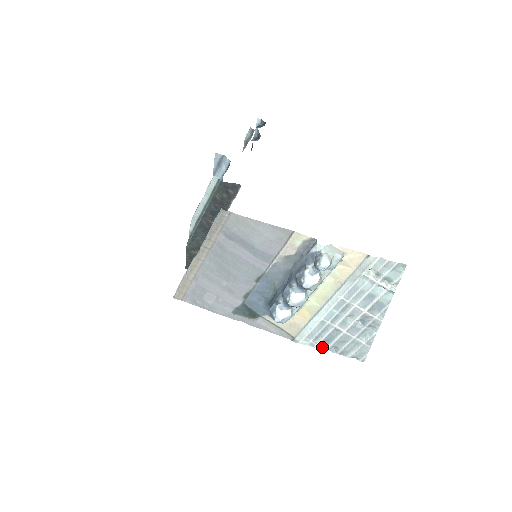
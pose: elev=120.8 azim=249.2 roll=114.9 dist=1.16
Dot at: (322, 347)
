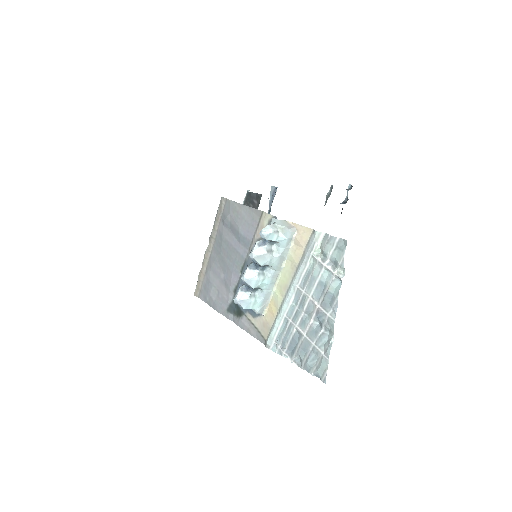
Dot at: (289, 357)
